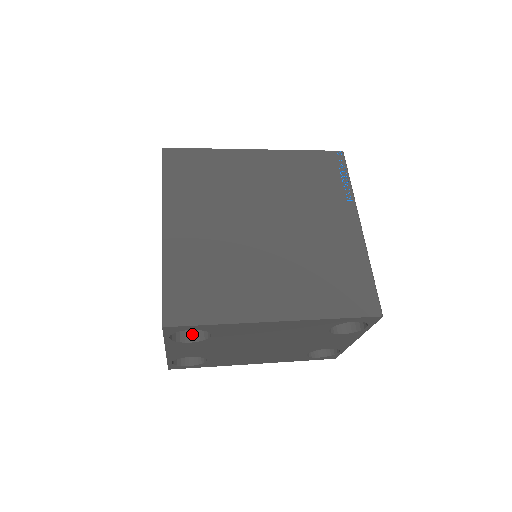
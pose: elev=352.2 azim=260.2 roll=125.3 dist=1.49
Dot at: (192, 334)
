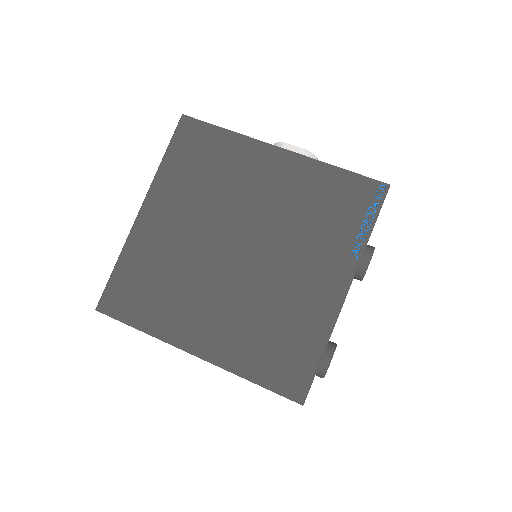
Dot at: occluded
